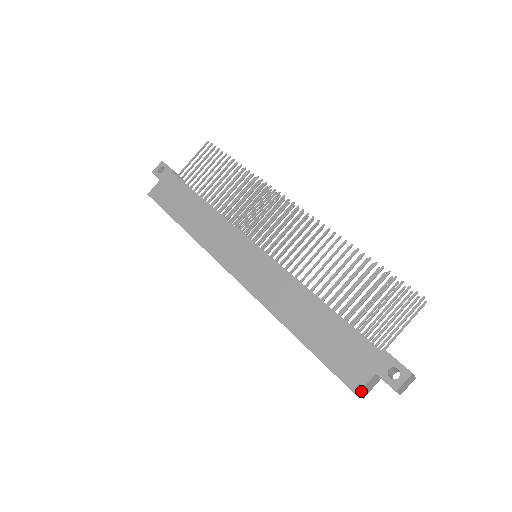
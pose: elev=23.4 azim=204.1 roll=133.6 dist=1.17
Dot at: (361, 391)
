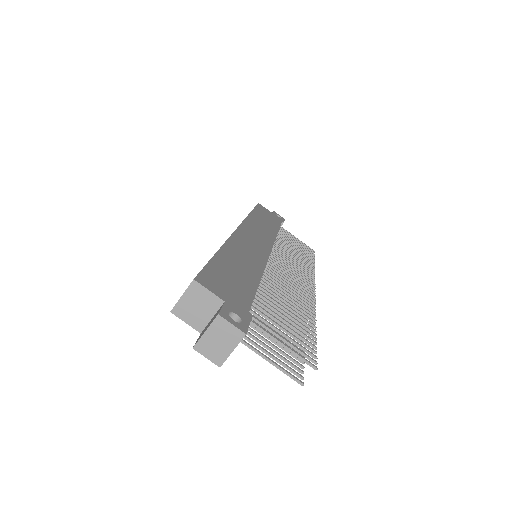
Dot at: (198, 288)
